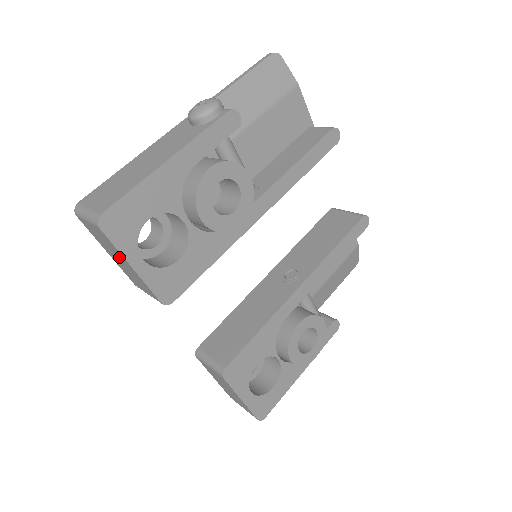
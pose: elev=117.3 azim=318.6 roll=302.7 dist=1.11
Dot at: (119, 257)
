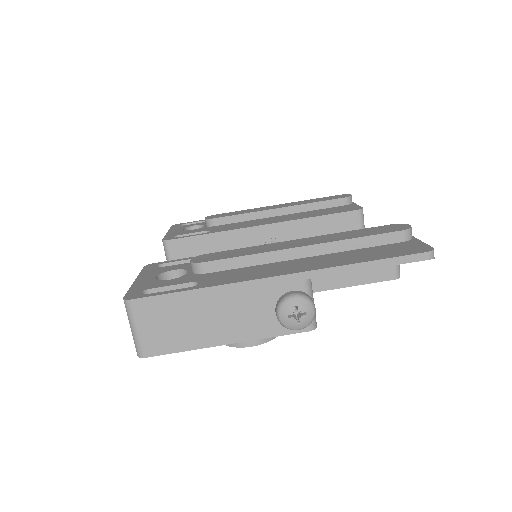
Dot at: occluded
